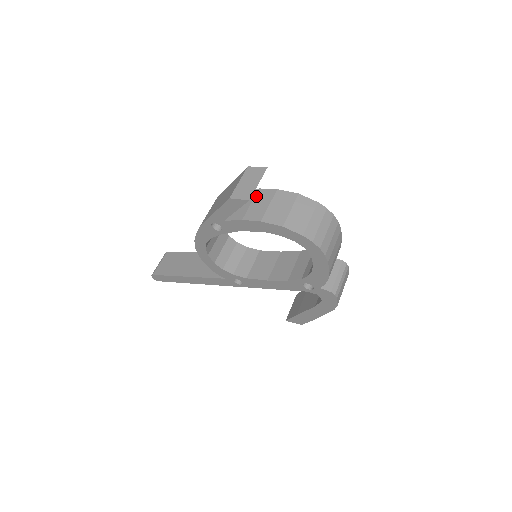
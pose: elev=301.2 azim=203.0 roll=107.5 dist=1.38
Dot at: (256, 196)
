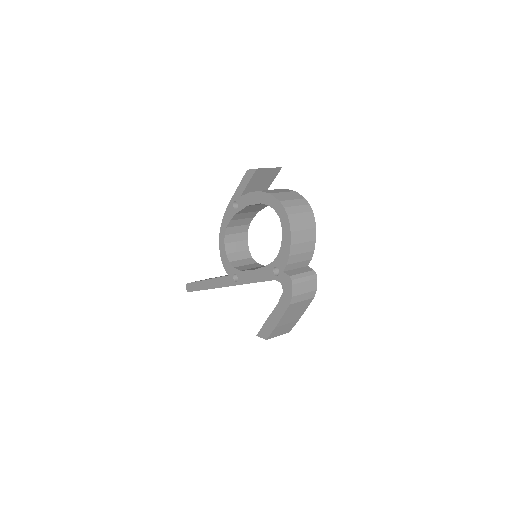
Dot at: occluded
